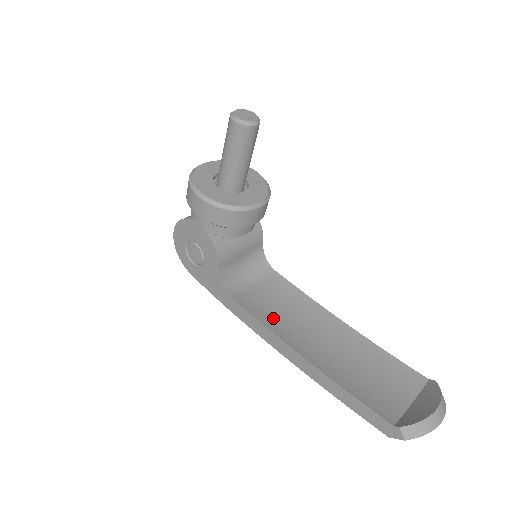
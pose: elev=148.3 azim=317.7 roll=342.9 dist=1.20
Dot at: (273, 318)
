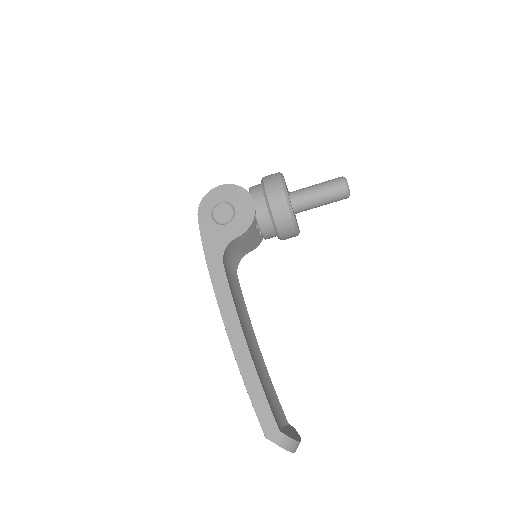
Dot at: (234, 302)
